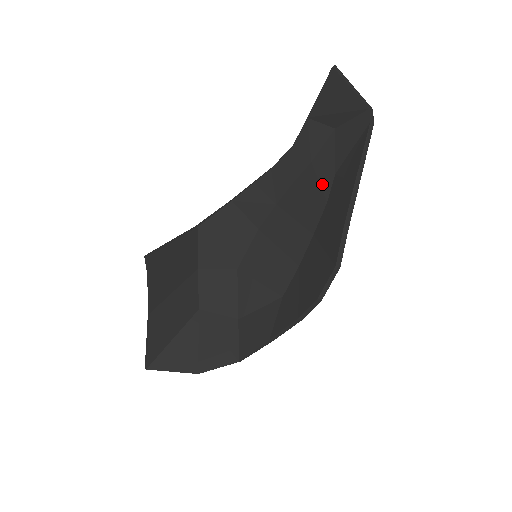
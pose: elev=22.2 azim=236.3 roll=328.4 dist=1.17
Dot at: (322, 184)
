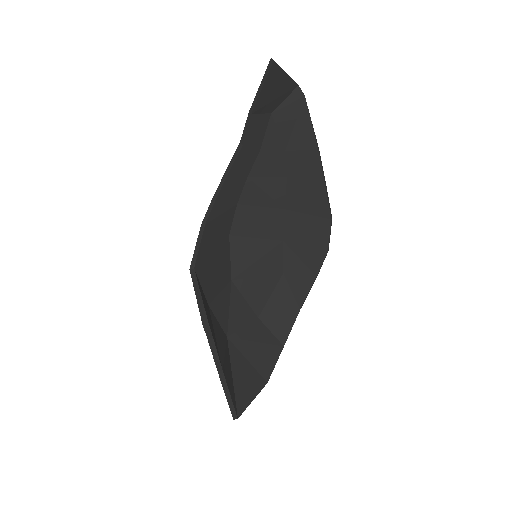
Dot at: (277, 165)
